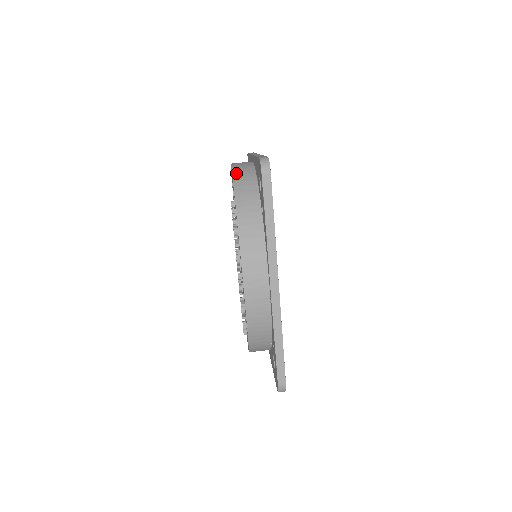
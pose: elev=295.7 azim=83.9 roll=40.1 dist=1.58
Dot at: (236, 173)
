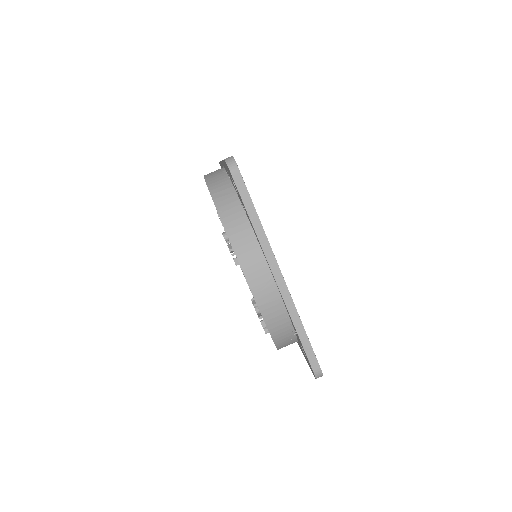
Dot at: (210, 182)
